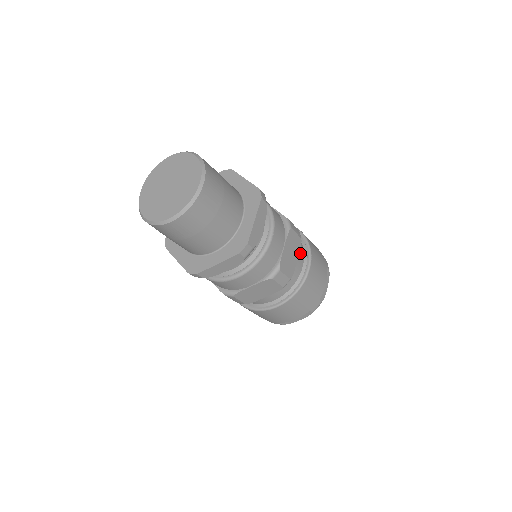
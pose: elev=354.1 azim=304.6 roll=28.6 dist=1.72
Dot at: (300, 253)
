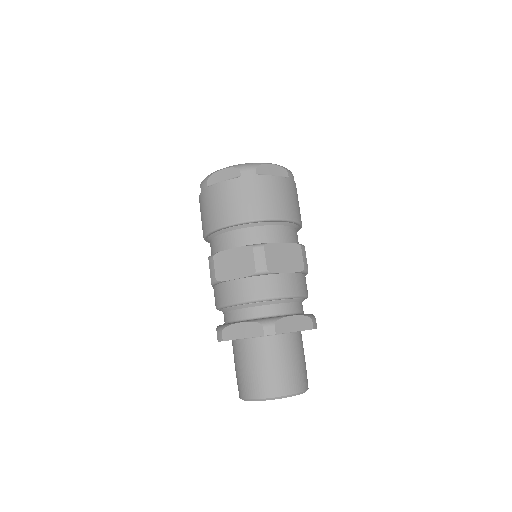
Dot at: occluded
